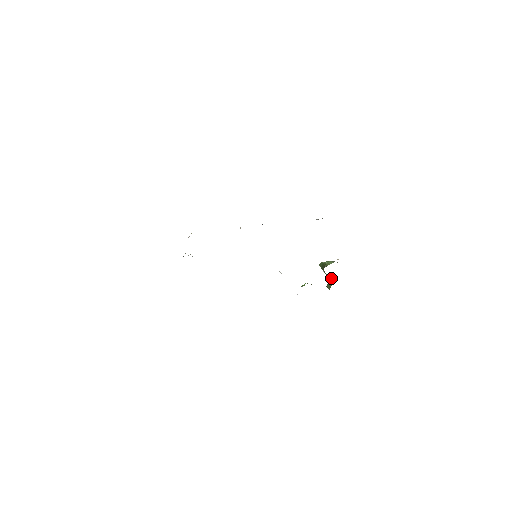
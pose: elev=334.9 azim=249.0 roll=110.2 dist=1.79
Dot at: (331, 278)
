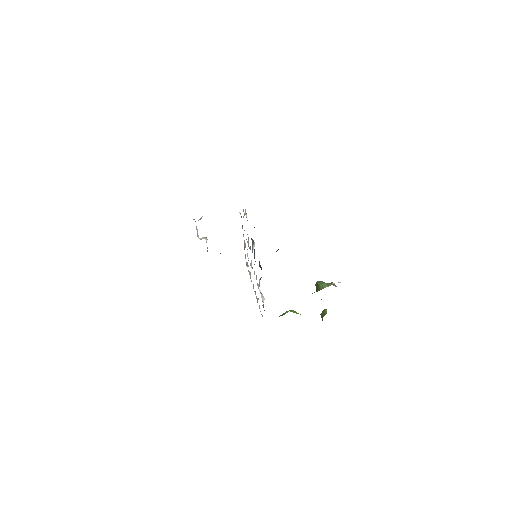
Dot at: occluded
